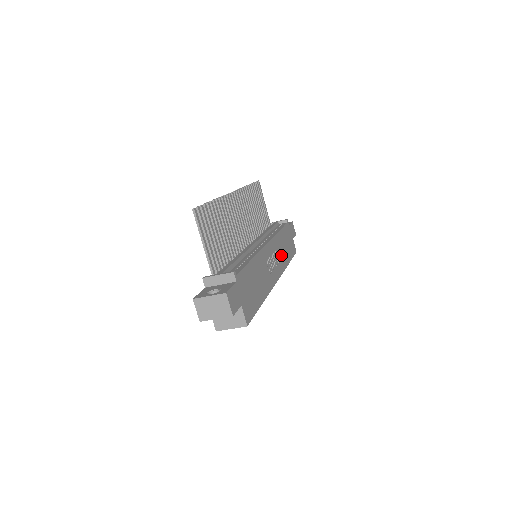
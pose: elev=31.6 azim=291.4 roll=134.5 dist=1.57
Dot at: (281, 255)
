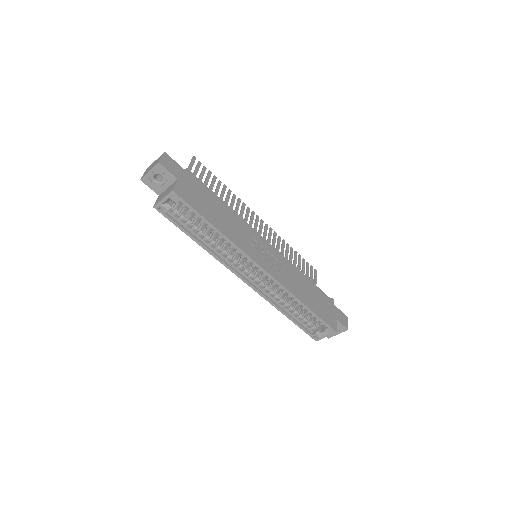
Dot at: (292, 281)
